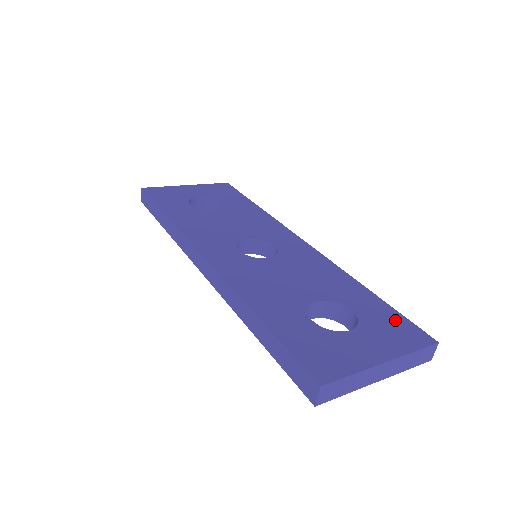
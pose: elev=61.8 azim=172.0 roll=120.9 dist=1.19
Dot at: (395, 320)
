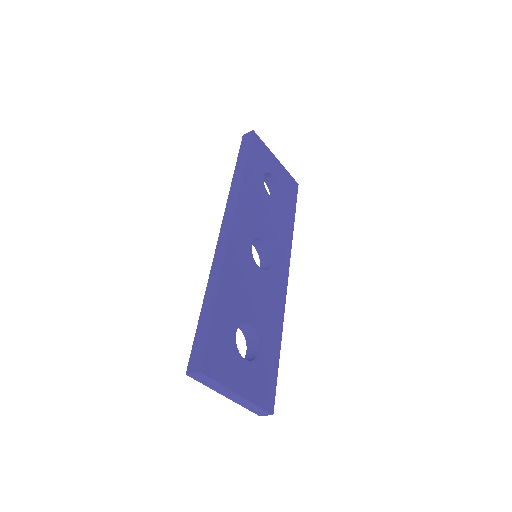
Dot at: (271, 379)
